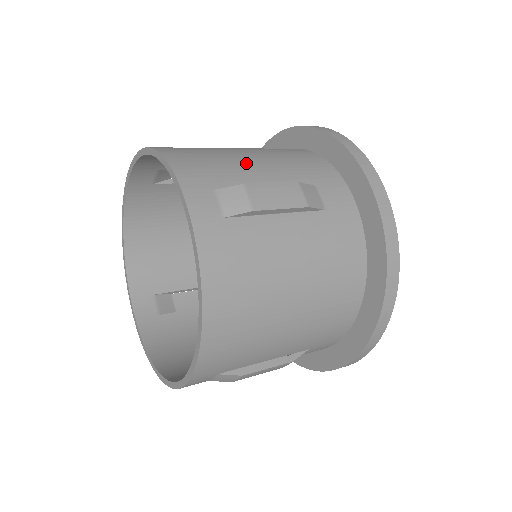
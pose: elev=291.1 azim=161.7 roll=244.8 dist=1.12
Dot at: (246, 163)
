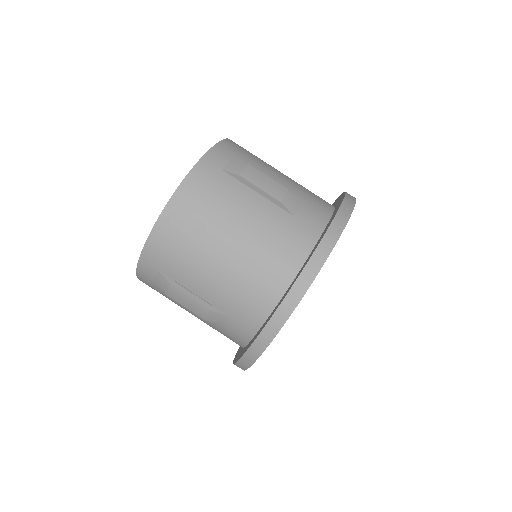
Dot at: (271, 170)
